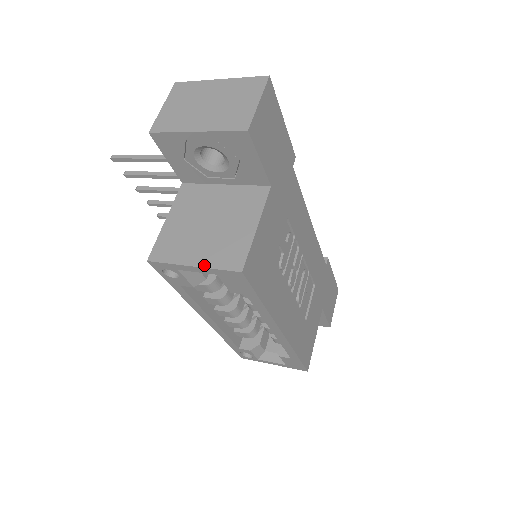
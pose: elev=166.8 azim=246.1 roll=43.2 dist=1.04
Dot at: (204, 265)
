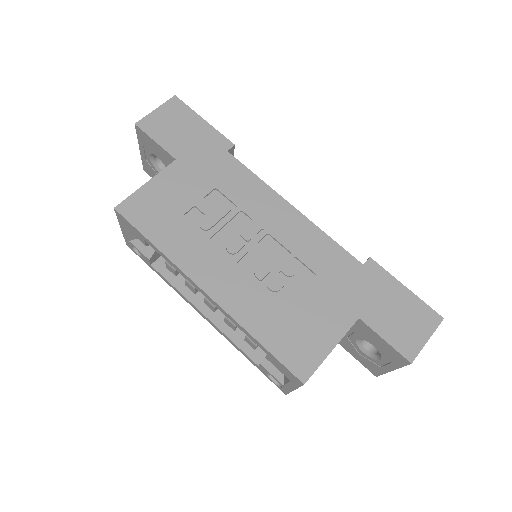
Dot at: occluded
